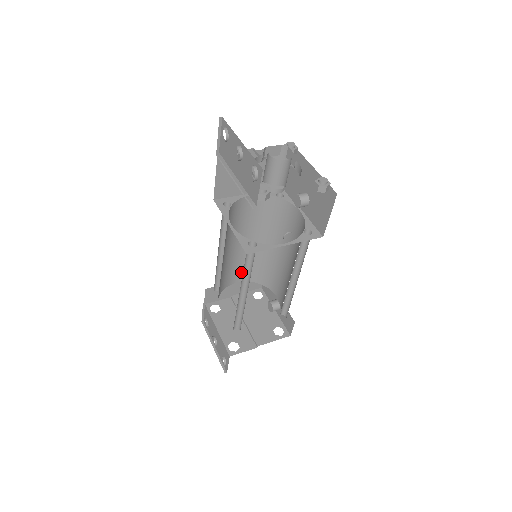
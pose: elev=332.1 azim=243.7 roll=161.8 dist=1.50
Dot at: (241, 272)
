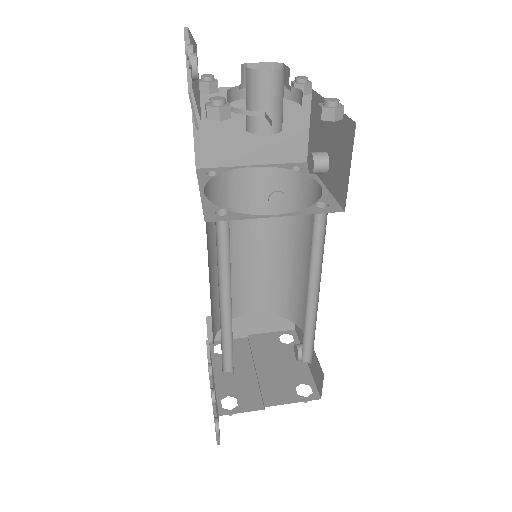
Dot at: (257, 297)
